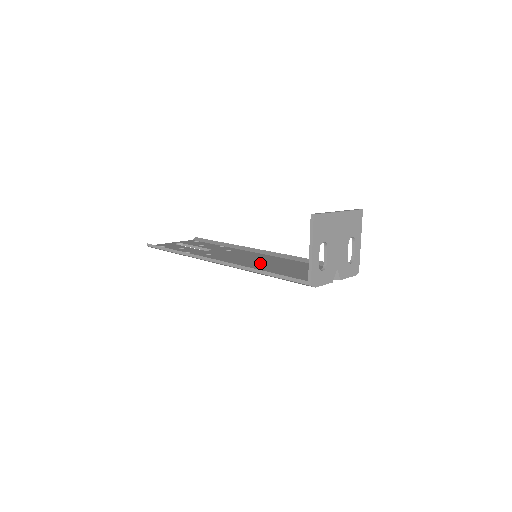
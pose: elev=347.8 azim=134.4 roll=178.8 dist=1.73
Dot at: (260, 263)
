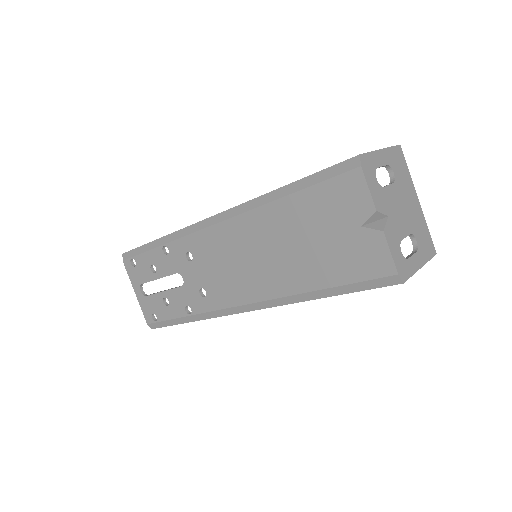
Dot at: (262, 244)
